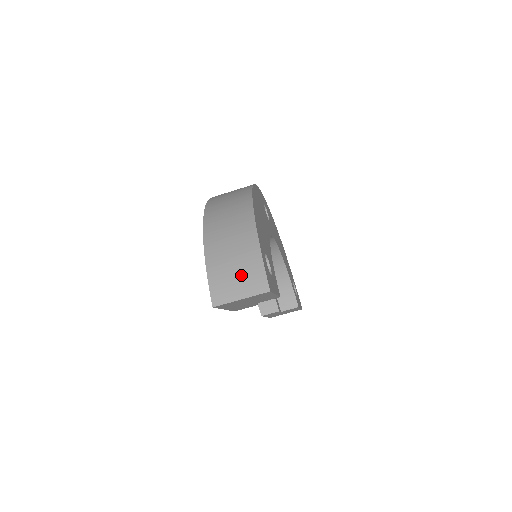
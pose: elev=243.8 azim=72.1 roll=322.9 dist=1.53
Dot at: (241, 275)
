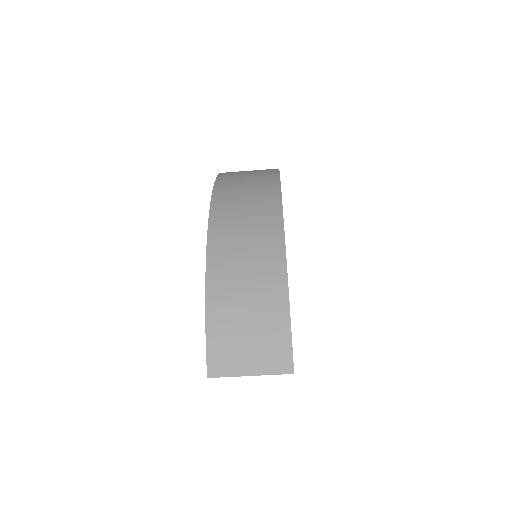
Dot at: (256, 339)
